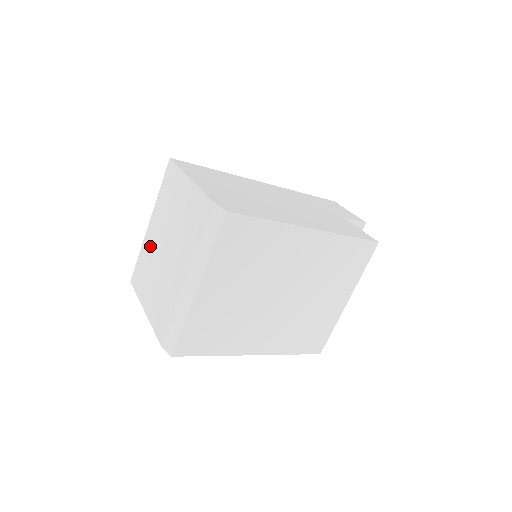
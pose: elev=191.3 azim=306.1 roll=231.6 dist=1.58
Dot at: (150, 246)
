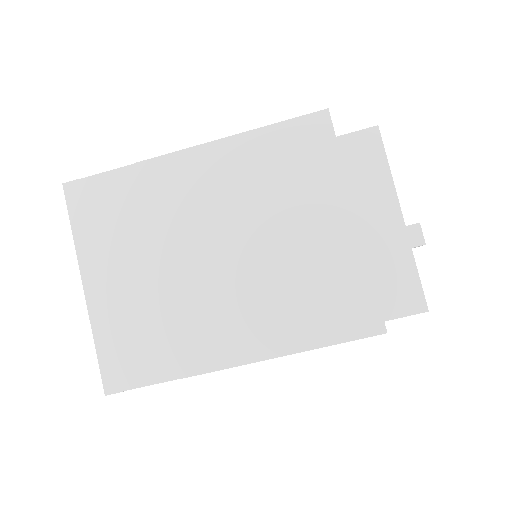
Dot at: occluded
